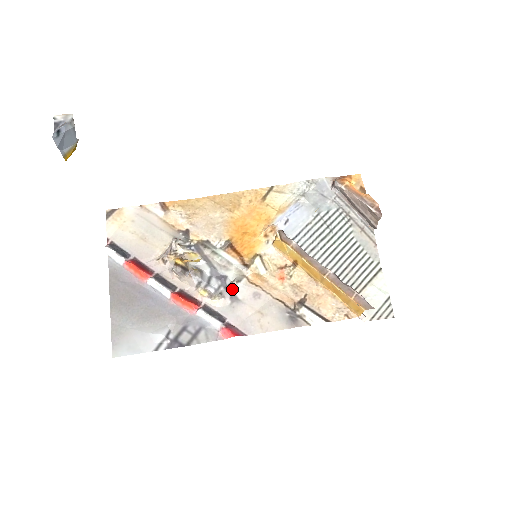
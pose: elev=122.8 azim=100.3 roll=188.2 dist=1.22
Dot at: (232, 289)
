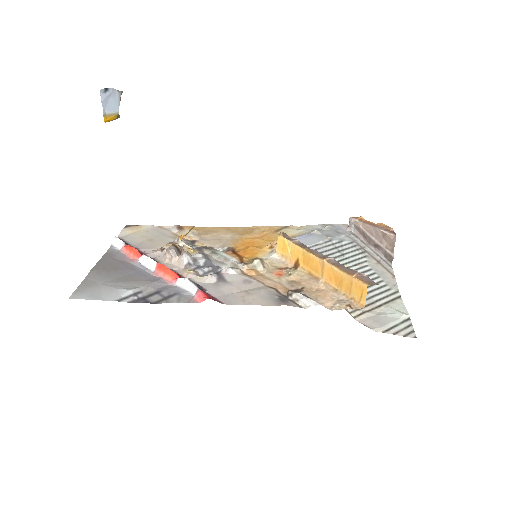
Dot at: (222, 274)
